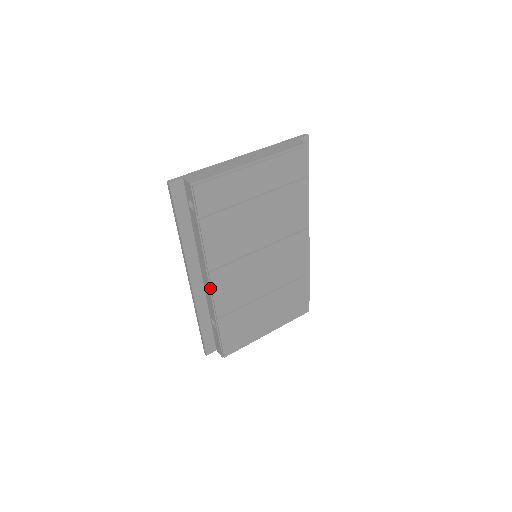
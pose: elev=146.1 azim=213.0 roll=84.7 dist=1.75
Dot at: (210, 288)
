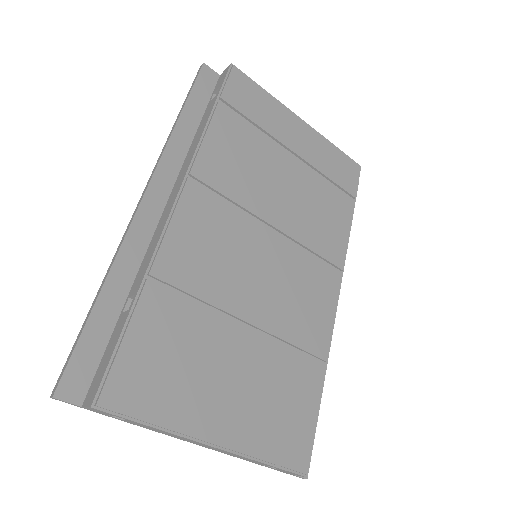
Dot at: (173, 208)
